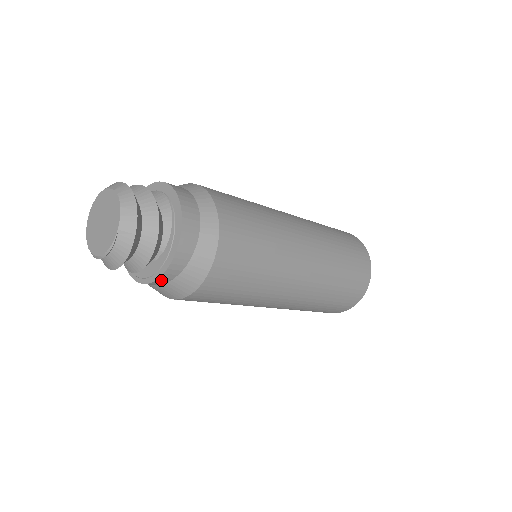
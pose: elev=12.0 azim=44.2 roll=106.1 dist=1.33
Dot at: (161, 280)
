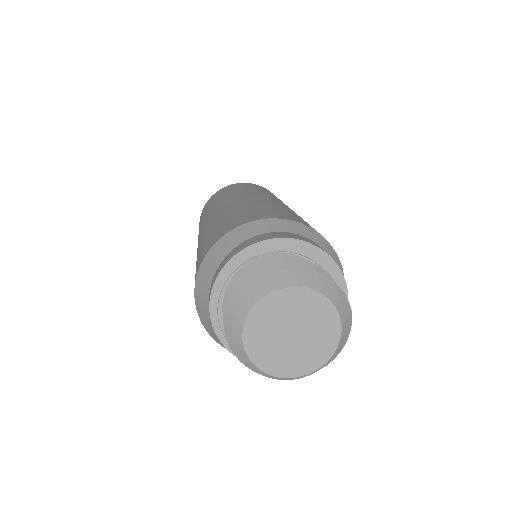
Dot at: occluded
